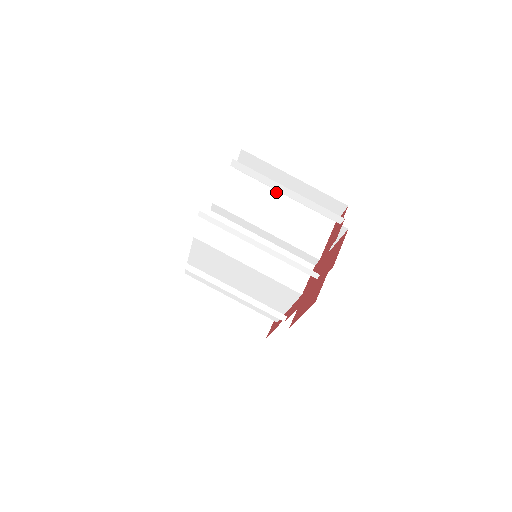
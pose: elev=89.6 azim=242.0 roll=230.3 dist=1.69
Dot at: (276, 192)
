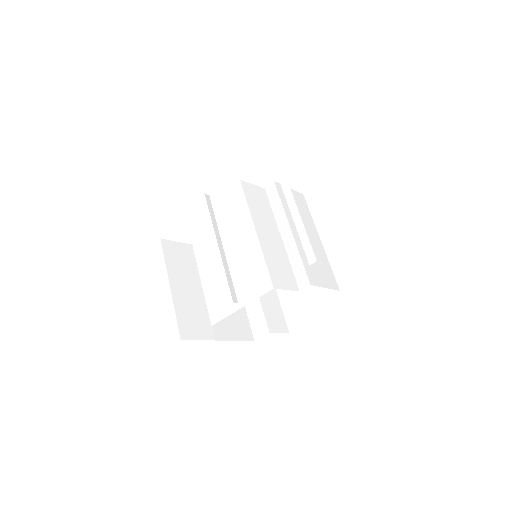
Dot at: (317, 231)
